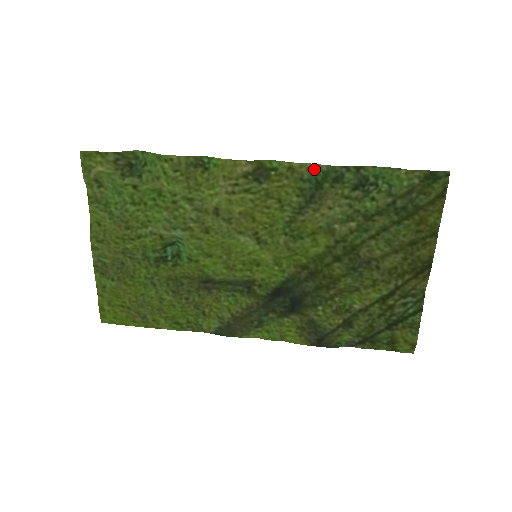
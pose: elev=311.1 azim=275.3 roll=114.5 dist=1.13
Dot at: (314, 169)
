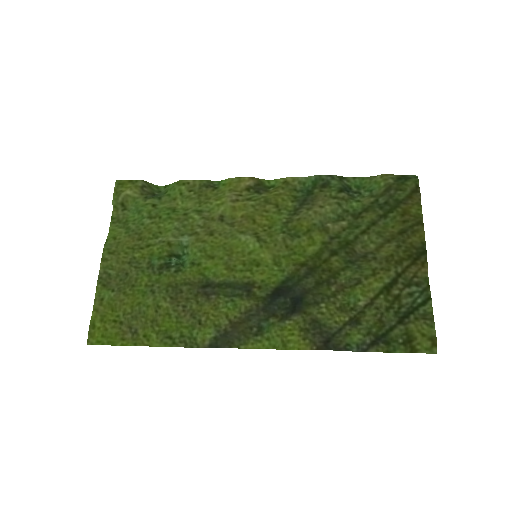
Dot at: (305, 182)
